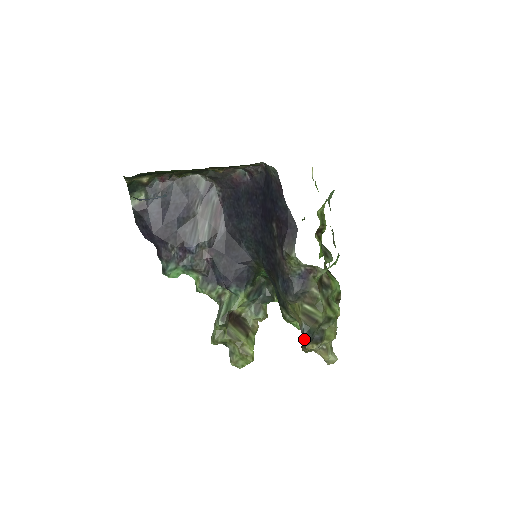
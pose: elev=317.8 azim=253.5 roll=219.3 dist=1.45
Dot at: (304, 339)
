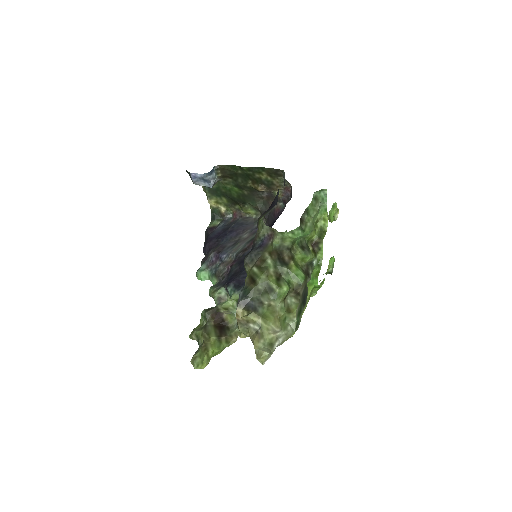
Dot at: (239, 303)
